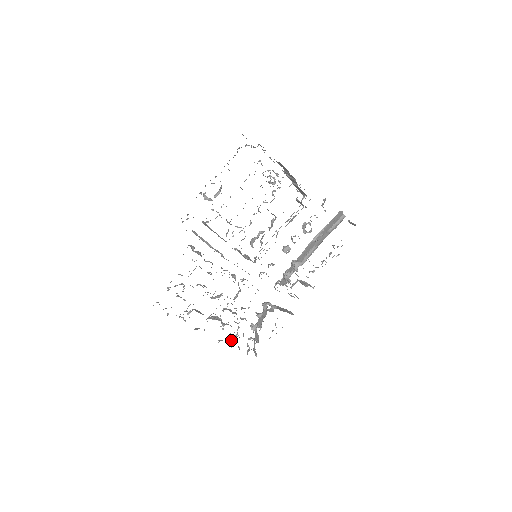
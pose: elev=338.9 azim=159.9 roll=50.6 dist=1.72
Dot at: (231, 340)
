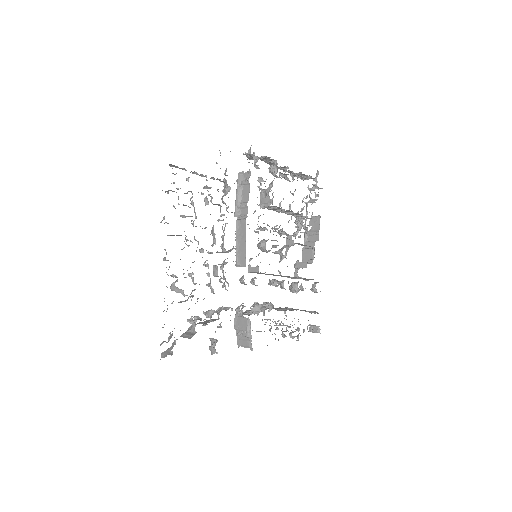
Dot at: occluded
